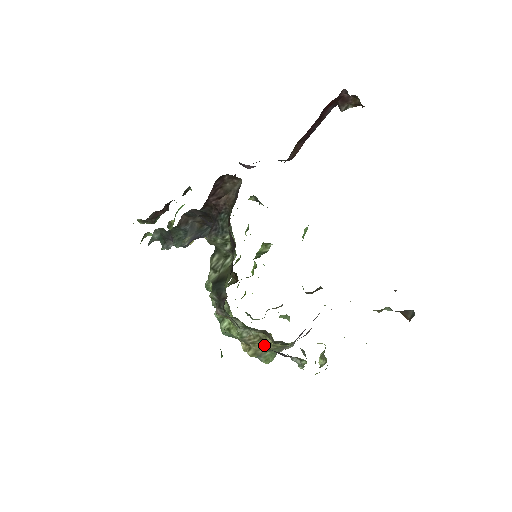
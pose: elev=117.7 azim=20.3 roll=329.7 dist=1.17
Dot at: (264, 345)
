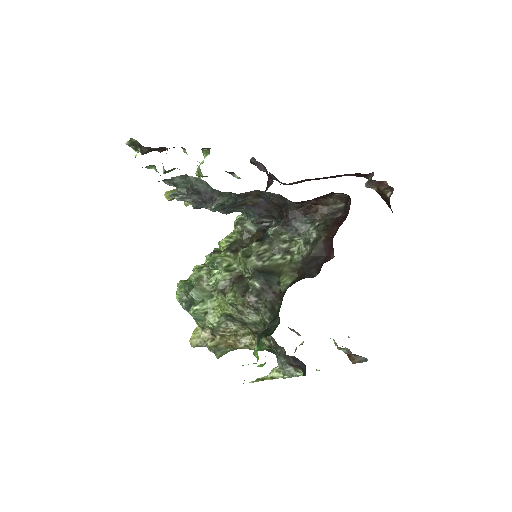
Dot at: (231, 341)
